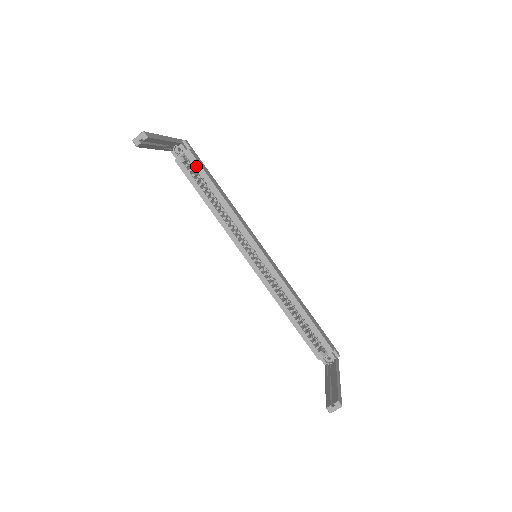
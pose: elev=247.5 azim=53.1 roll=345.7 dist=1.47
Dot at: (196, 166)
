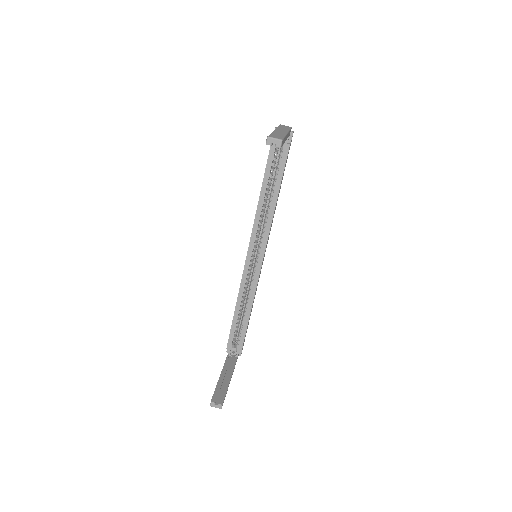
Dot at: (282, 161)
